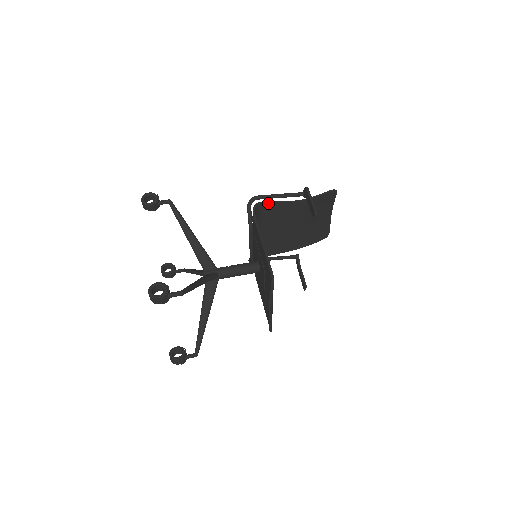
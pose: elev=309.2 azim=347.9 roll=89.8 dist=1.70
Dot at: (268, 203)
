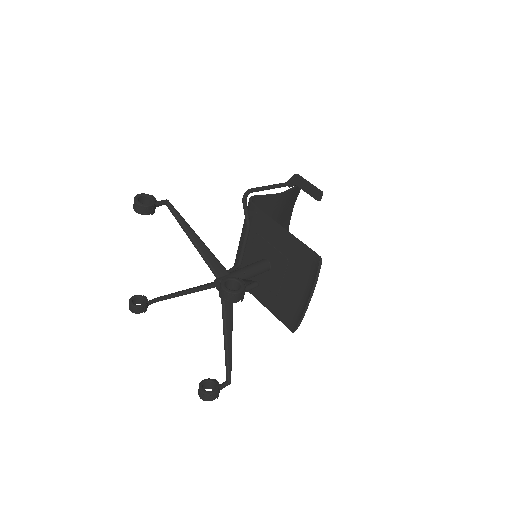
Dot at: (258, 197)
